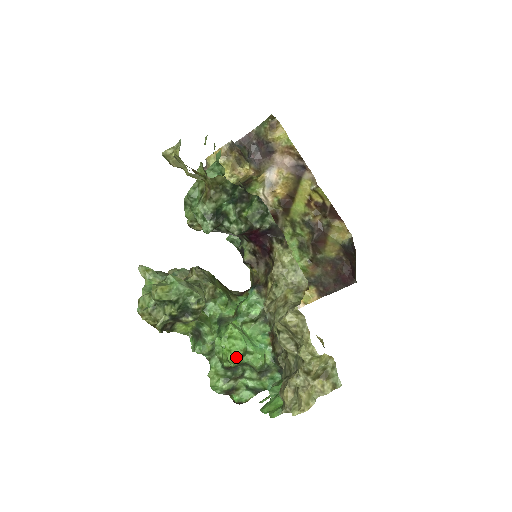
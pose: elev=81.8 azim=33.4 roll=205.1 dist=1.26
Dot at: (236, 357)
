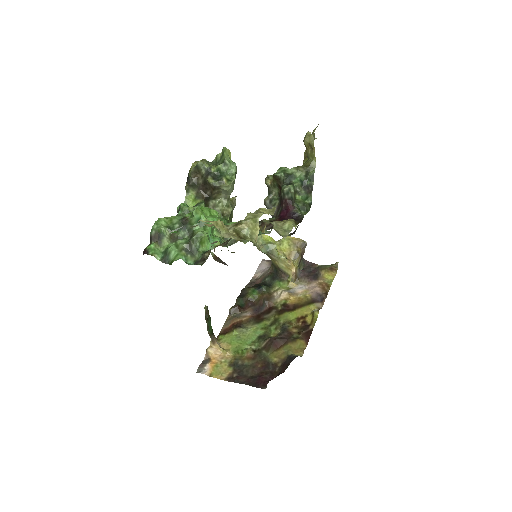
Dot at: (200, 214)
